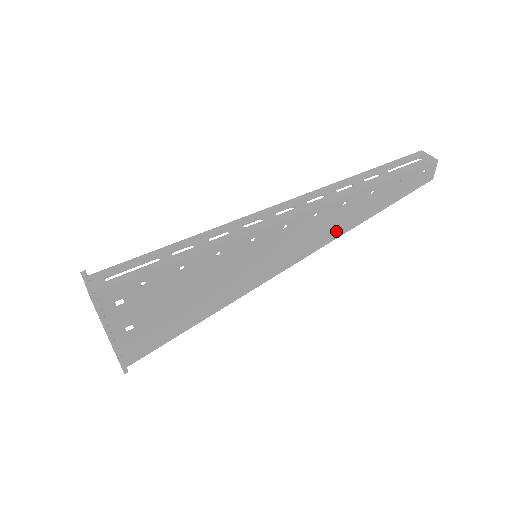
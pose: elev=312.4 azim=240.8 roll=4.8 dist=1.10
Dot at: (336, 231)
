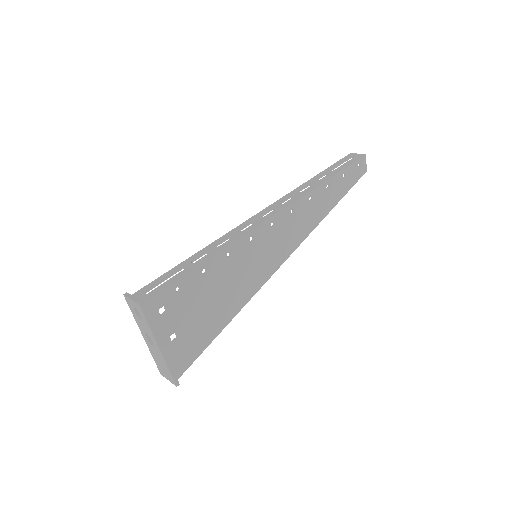
Dot at: (310, 224)
